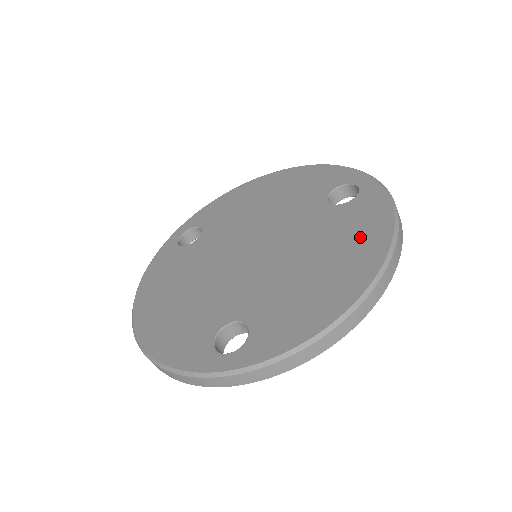
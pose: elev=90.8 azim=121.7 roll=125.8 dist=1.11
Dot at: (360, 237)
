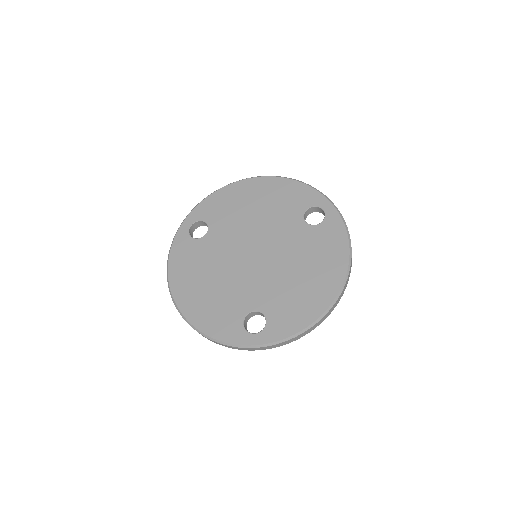
Dot at: (329, 258)
